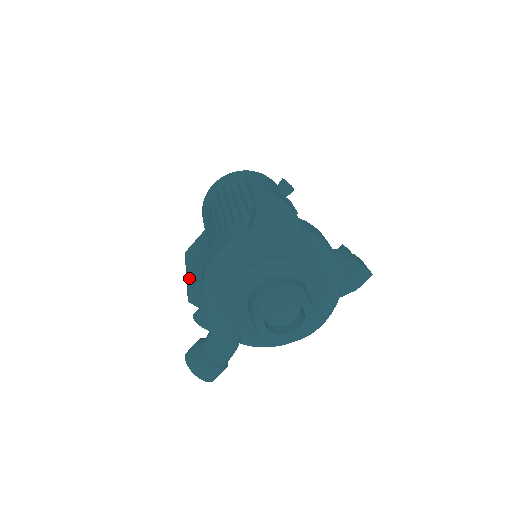
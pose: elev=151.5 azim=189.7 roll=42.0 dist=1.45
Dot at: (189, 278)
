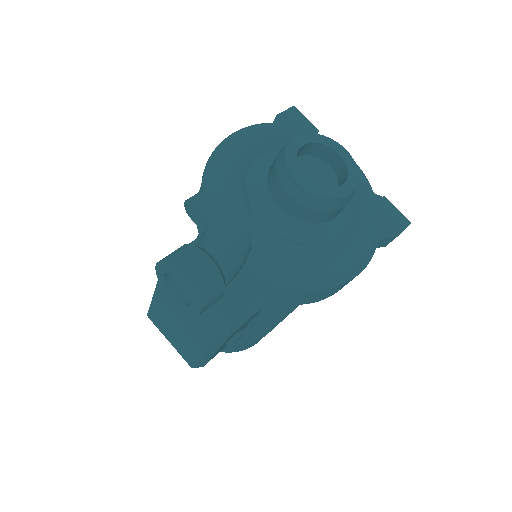
Dot at: occluded
